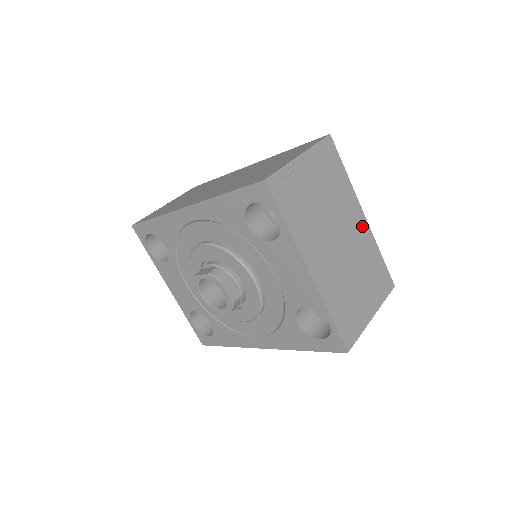
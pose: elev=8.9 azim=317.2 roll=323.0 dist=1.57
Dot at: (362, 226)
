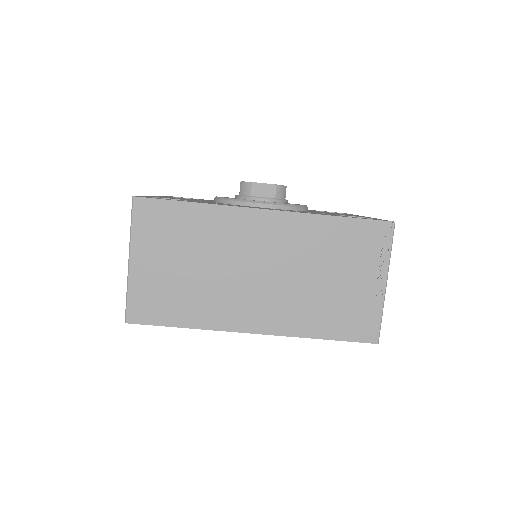
Dot at: occluded
